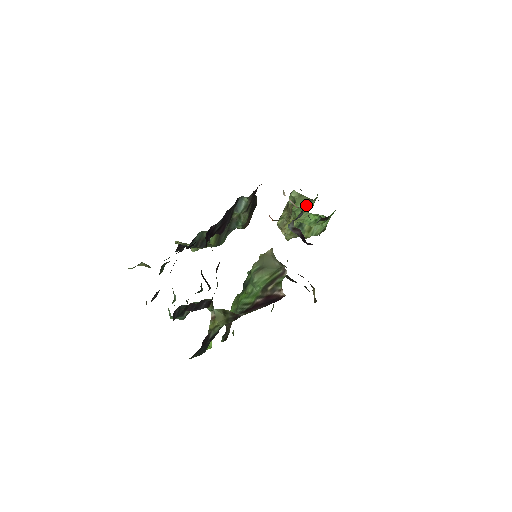
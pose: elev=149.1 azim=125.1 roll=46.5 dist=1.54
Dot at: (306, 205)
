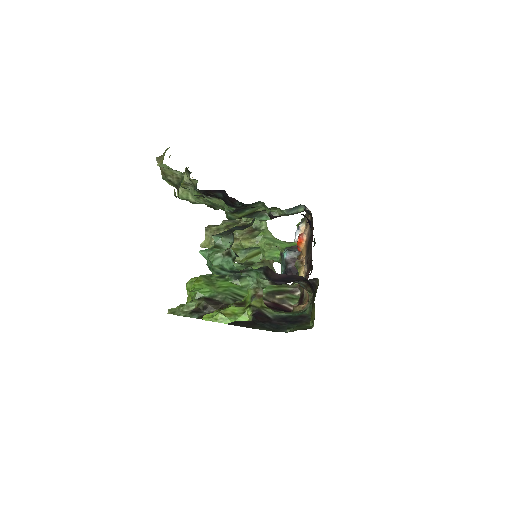
Dot at: (278, 241)
